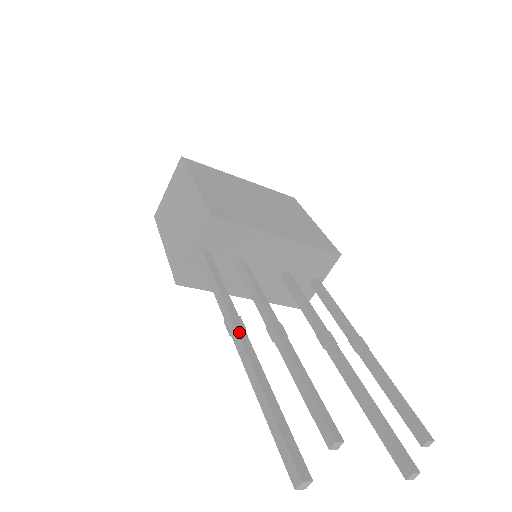
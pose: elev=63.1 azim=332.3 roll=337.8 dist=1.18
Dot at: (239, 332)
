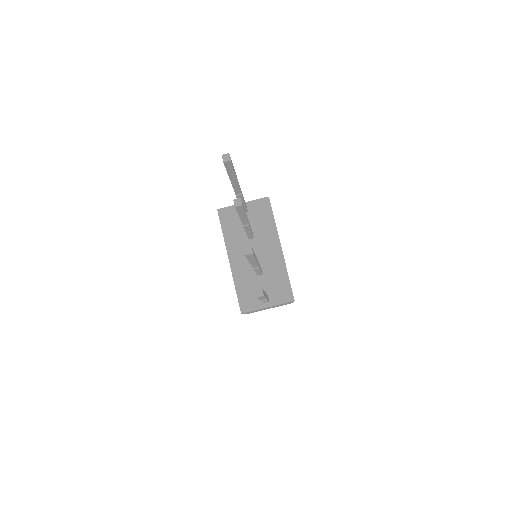
Dot at: occluded
